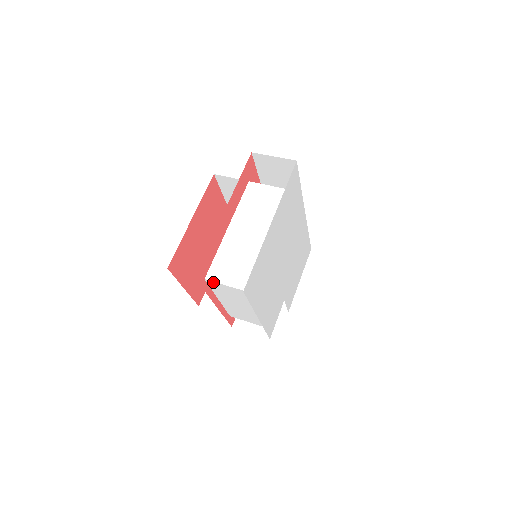
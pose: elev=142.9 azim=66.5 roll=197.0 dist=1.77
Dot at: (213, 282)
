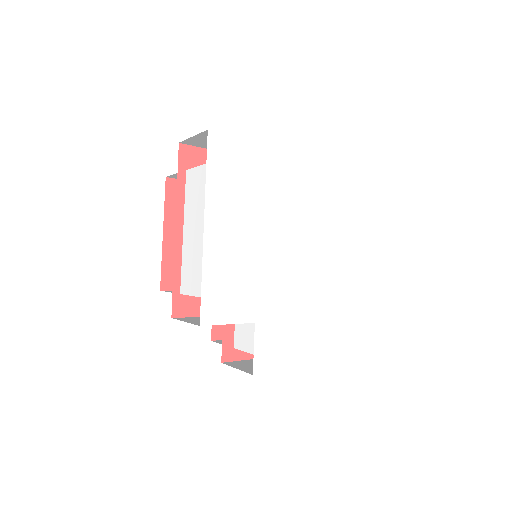
Dot at: (191, 171)
